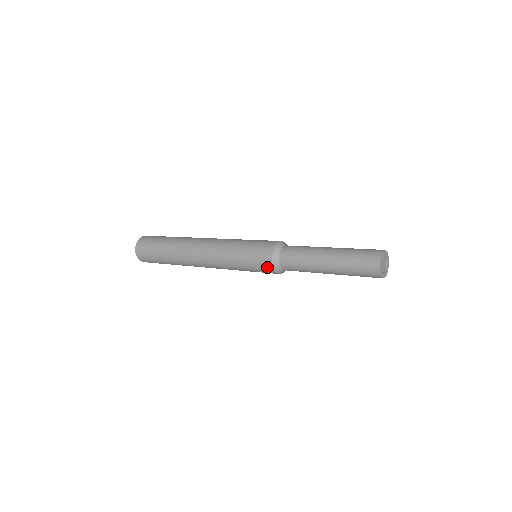
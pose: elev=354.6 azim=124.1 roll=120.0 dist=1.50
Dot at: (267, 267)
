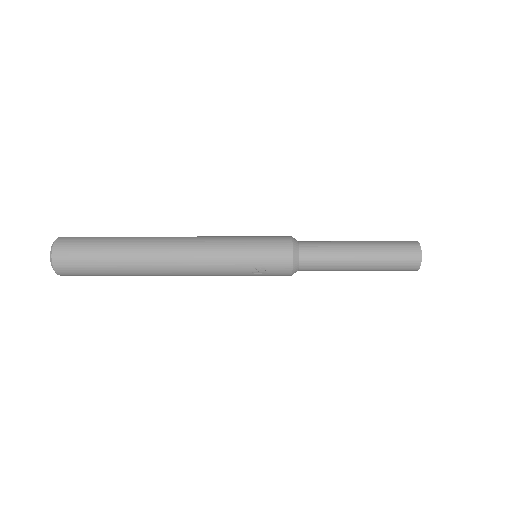
Dot at: (283, 270)
